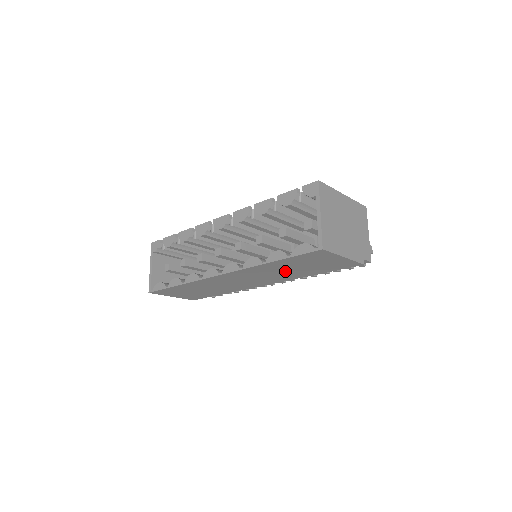
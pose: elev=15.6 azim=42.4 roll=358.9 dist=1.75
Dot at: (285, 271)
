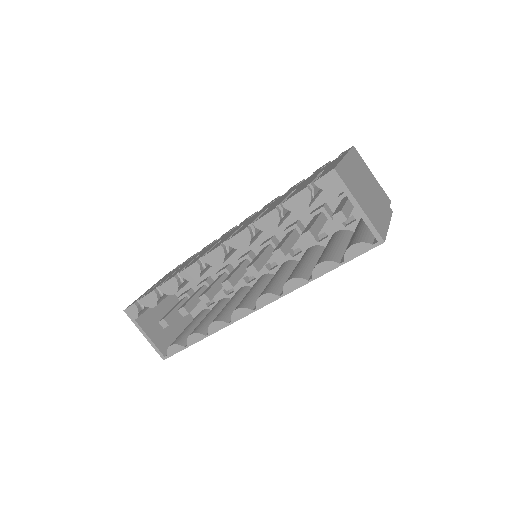
Dot at: occluded
